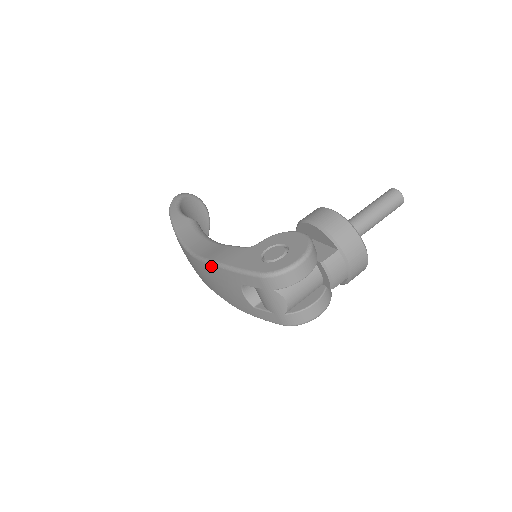
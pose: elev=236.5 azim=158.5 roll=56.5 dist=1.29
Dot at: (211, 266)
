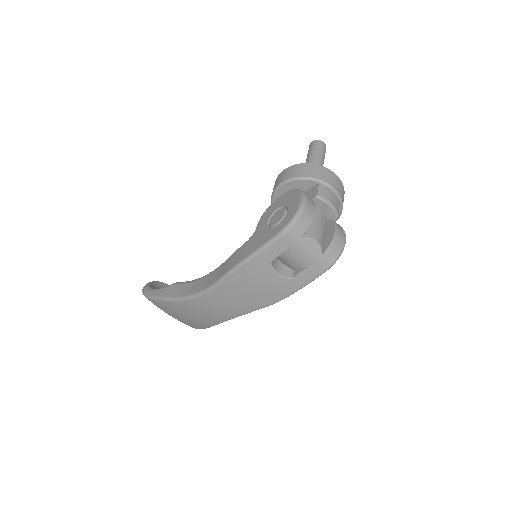
Dot at: (232, 276)
